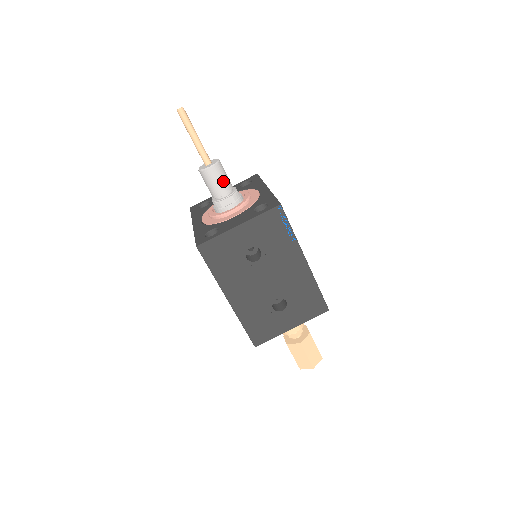
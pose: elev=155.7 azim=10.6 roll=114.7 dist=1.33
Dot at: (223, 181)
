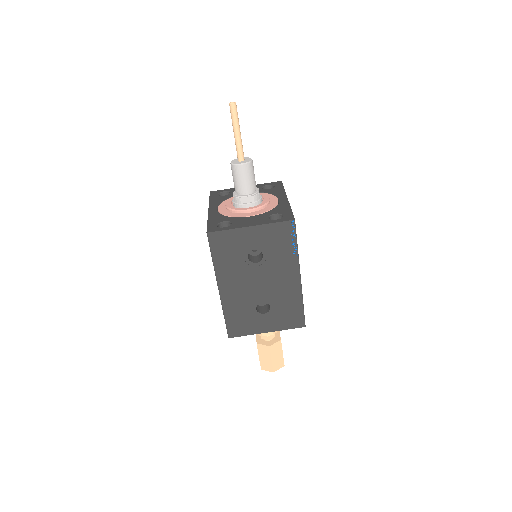
Dot at: (249, 180)
